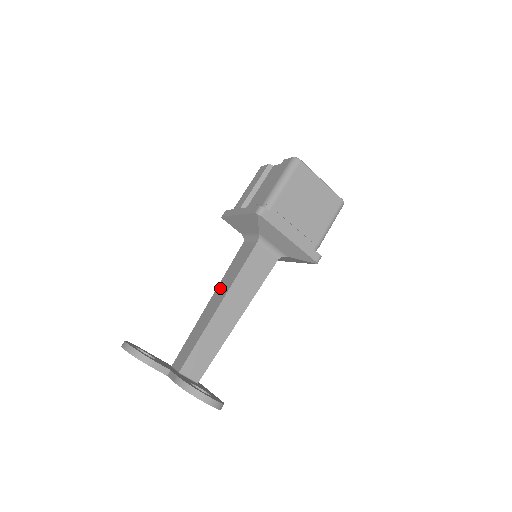
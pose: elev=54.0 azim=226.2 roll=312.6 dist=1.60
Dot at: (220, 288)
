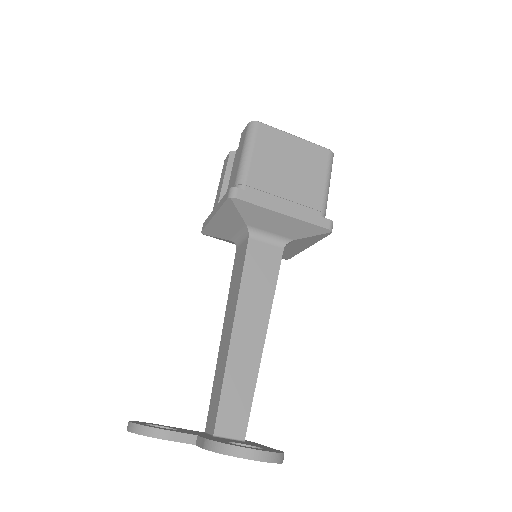
Dot at: (228, 311)
